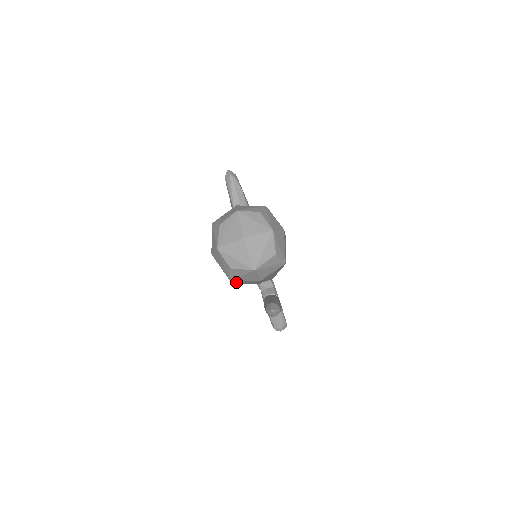
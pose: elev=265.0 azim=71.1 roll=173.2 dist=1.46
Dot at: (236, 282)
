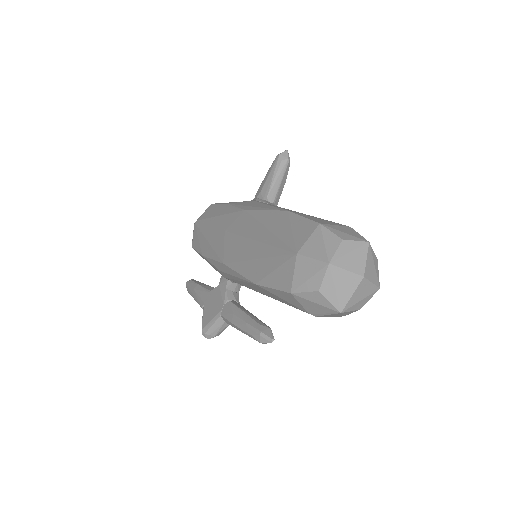
Dot at: (279, 293)
